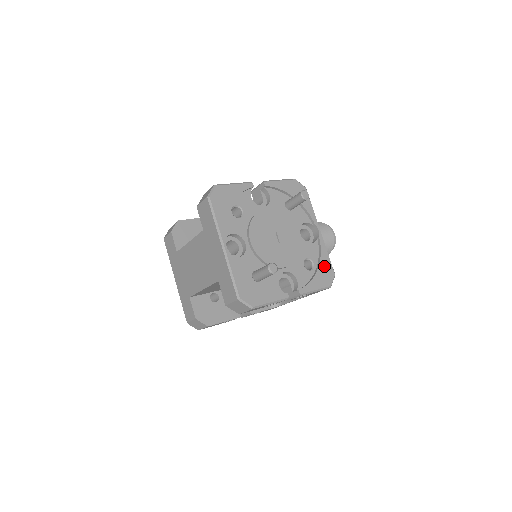
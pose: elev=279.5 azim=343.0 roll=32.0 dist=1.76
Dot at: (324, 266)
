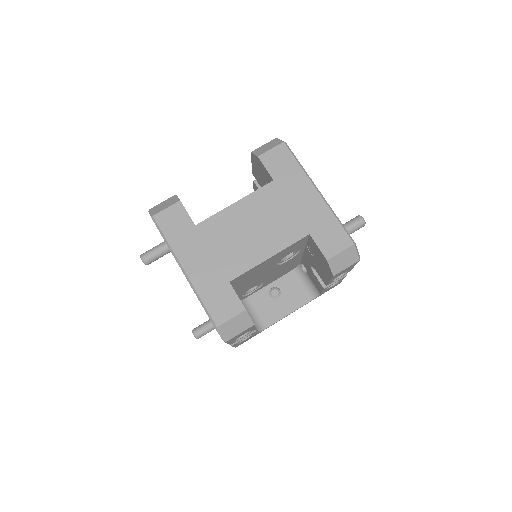
Dot at: occluded
